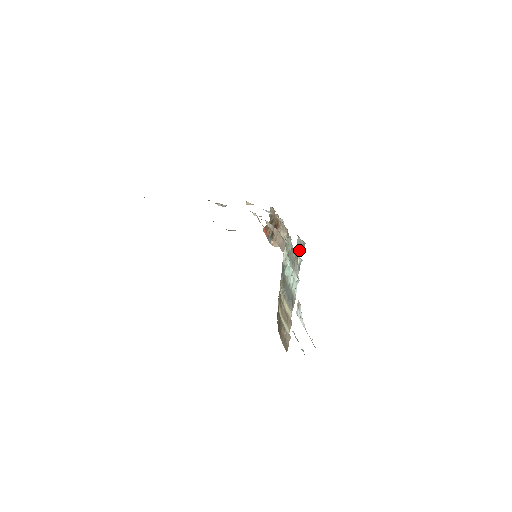
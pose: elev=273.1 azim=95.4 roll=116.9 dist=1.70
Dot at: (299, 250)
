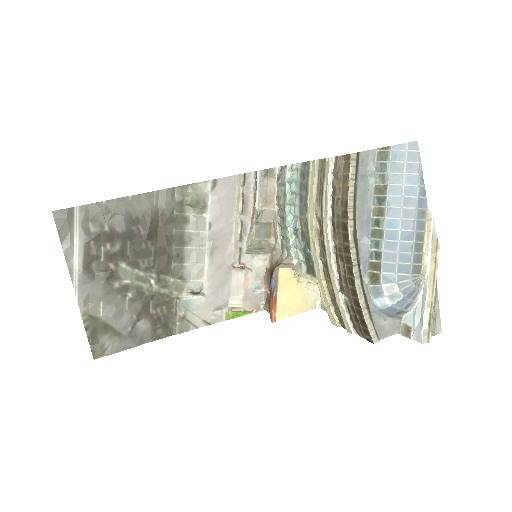
Dot at: occluded
